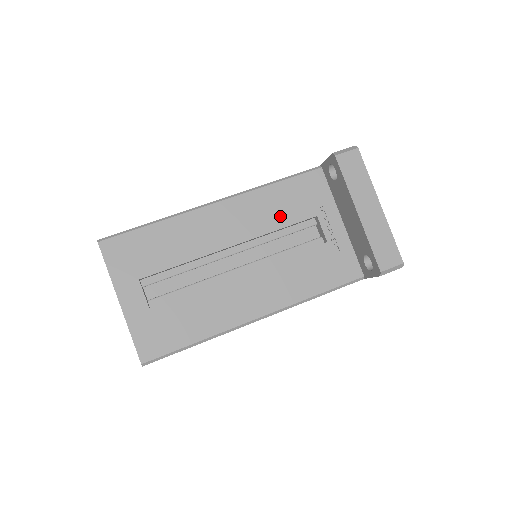
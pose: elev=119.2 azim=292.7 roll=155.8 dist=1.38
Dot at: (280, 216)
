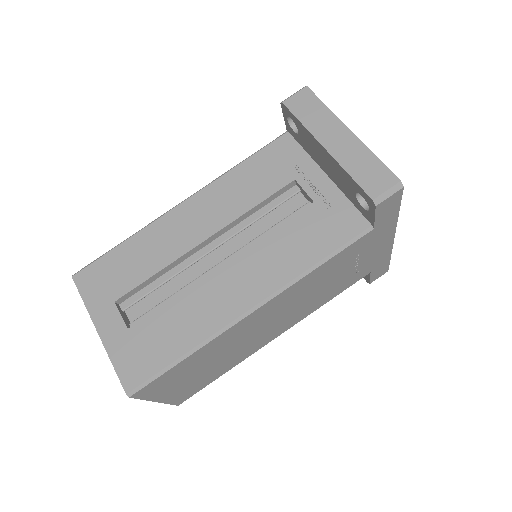
Dot at: (253, 193)
